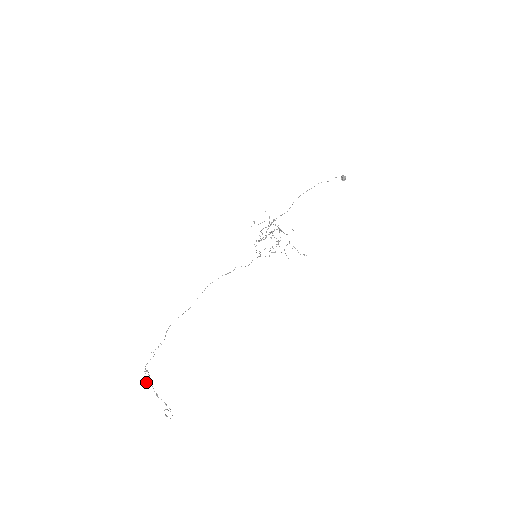
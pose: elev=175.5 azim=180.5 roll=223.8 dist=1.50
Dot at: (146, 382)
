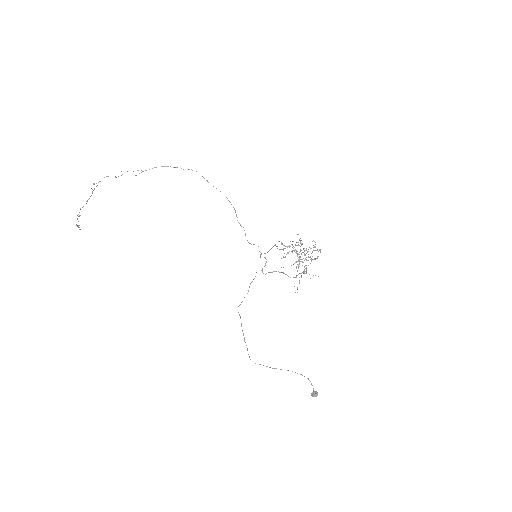
Dot at: (91, 188)
